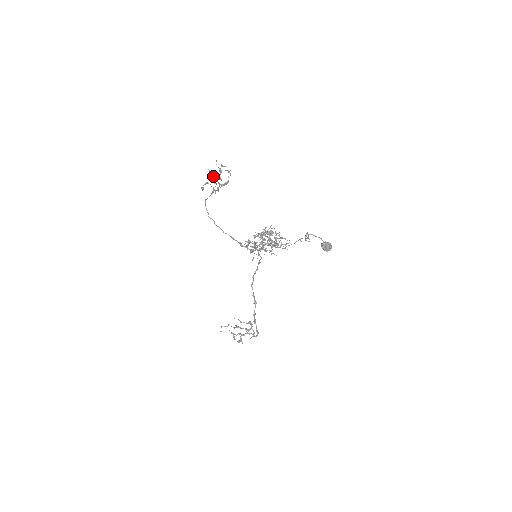
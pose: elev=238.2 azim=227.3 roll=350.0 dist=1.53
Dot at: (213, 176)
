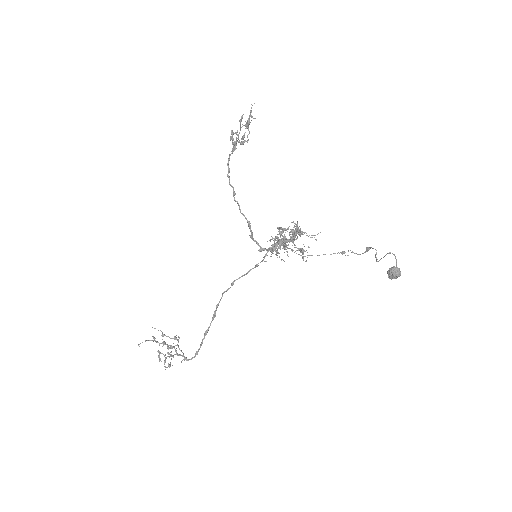
Dot at: (240, 125)
